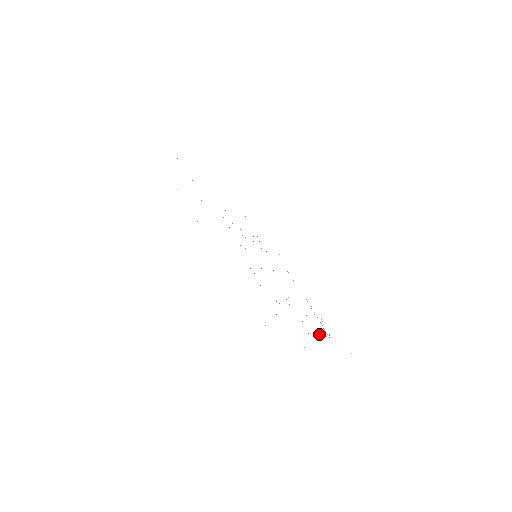
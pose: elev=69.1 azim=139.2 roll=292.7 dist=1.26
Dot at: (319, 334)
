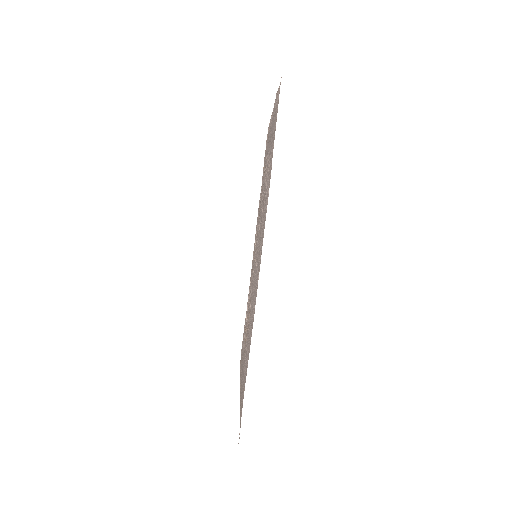
Dot at: (245, 335)
